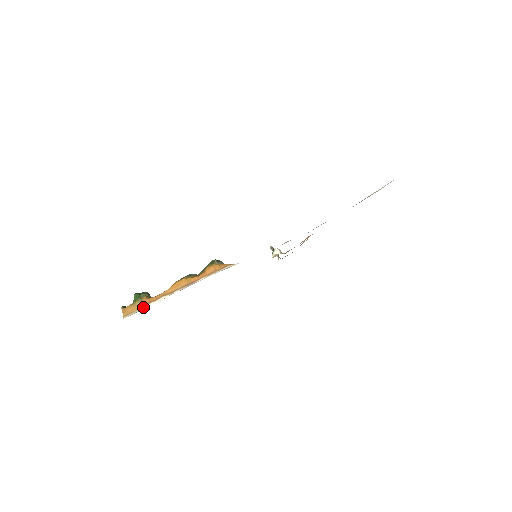
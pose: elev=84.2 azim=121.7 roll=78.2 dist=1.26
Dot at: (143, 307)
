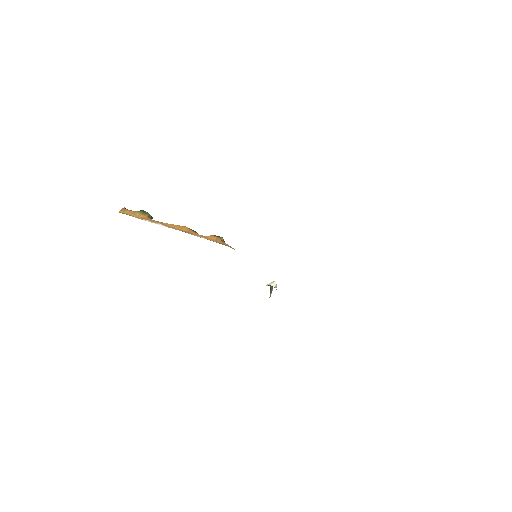
Dot at: (139, 218)
